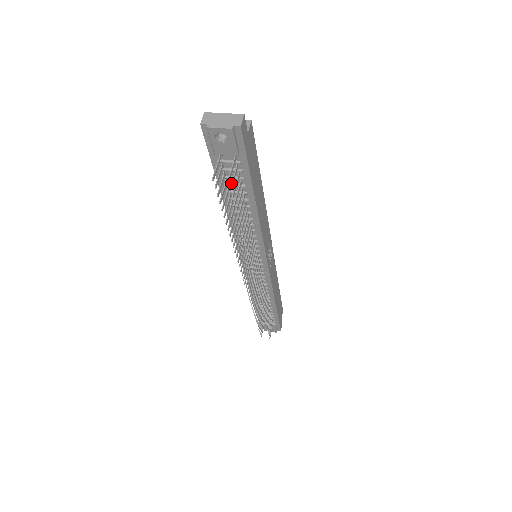
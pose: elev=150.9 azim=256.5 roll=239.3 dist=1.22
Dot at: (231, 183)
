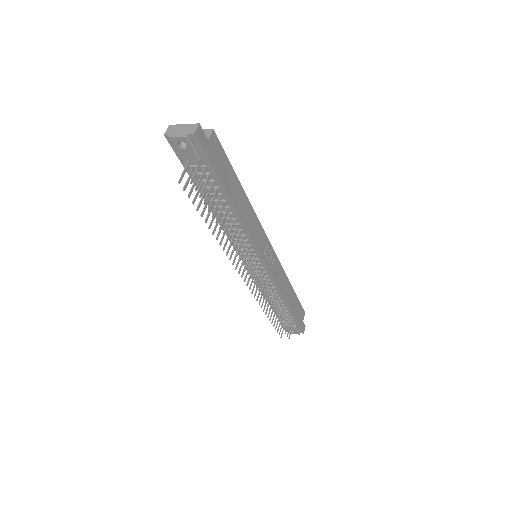
Dot at: (196, 185)
